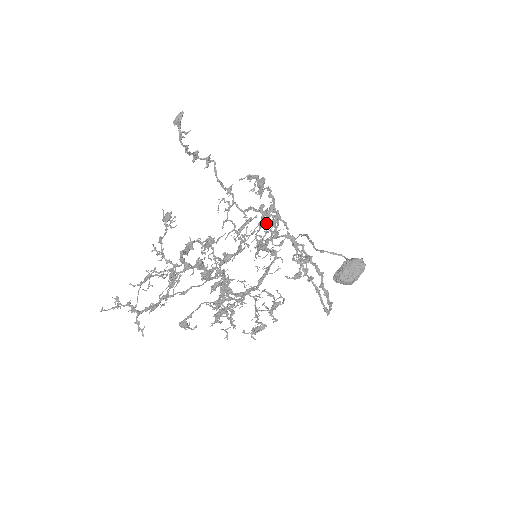
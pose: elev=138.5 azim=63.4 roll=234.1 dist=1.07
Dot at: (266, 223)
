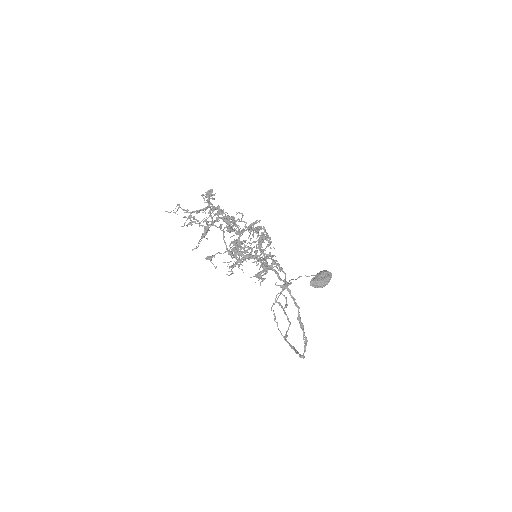
Dot at: occluded
